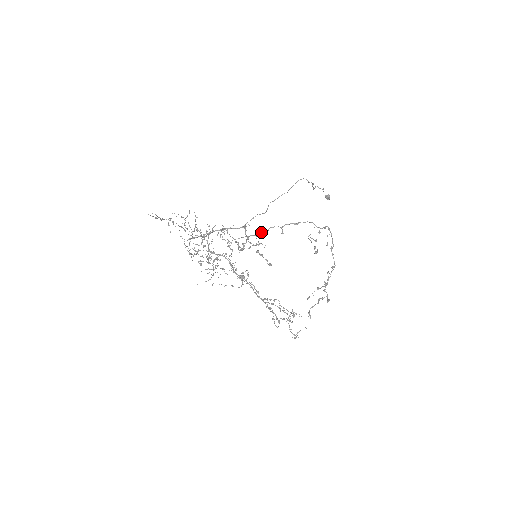
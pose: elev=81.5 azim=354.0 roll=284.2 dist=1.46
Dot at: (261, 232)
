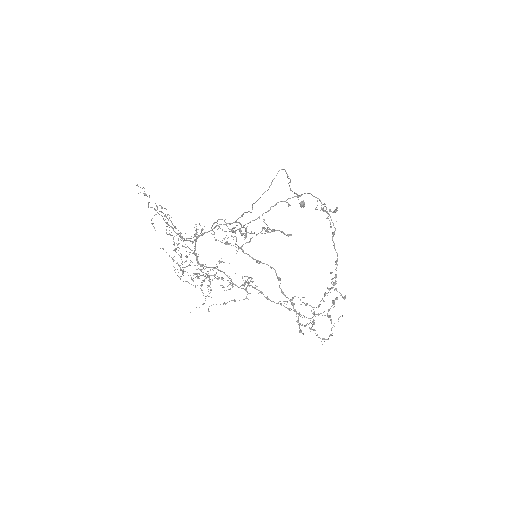
Dot at: occluded
